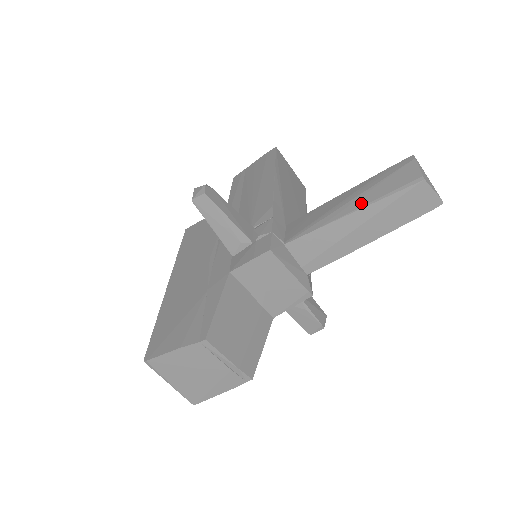
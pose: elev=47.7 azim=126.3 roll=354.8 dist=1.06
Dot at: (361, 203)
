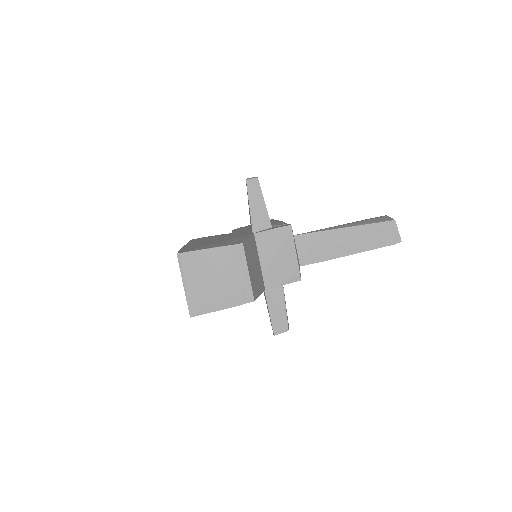
Dot at: (353, 225)
